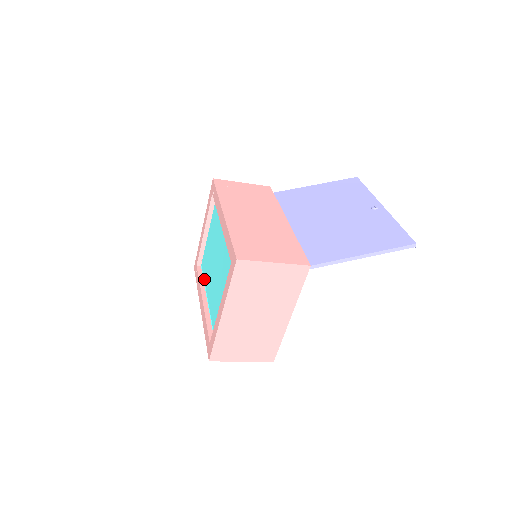
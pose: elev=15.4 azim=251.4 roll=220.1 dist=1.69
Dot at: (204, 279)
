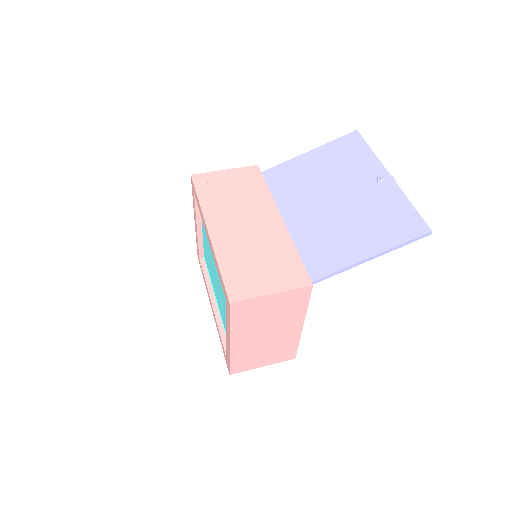
Dot at: (209, 275)
